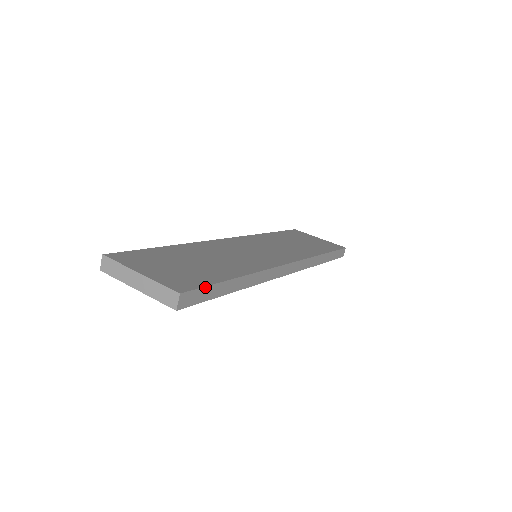
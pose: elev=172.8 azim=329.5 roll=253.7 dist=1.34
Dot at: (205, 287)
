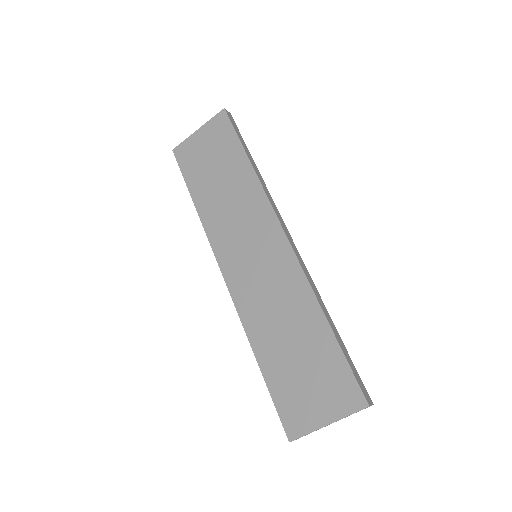
Dot at: (353, 373)
